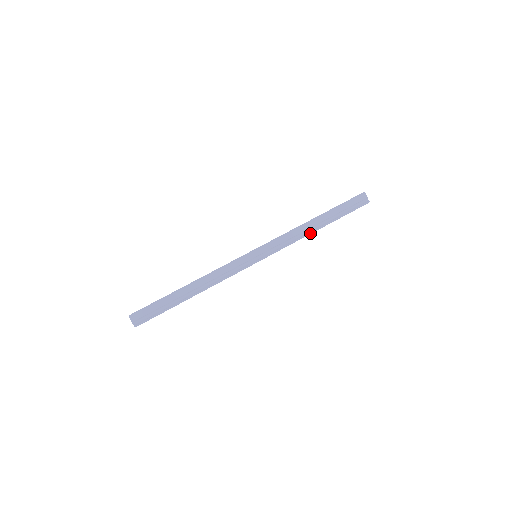
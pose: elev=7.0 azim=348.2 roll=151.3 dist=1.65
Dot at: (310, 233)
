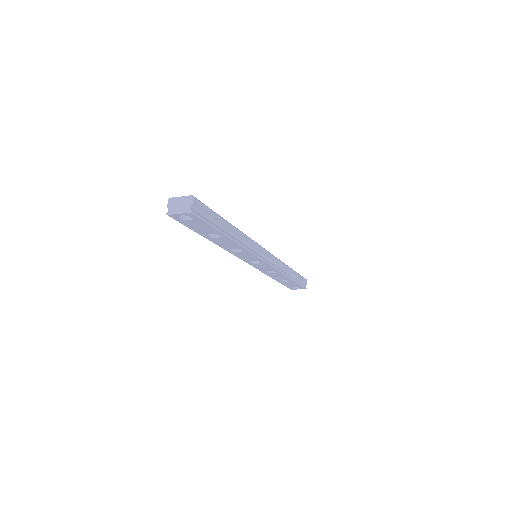
Dot at: (286, 275)
